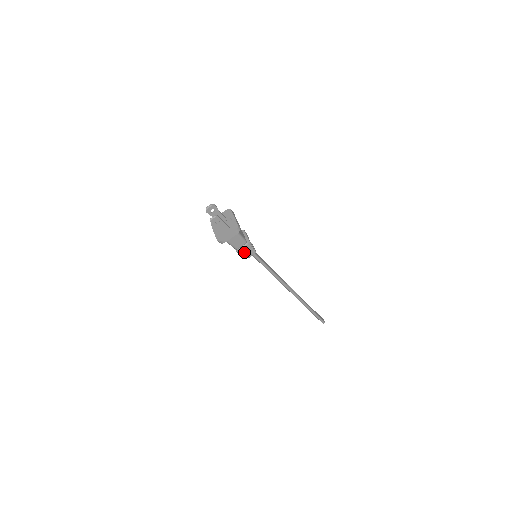
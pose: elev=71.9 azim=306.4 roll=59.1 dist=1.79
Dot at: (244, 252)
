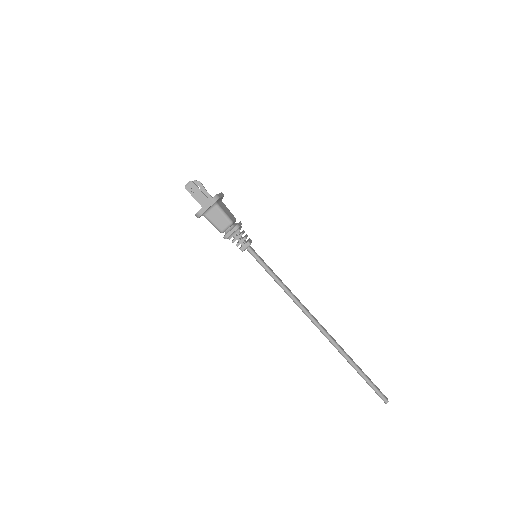
Dot at: (234, 241)
